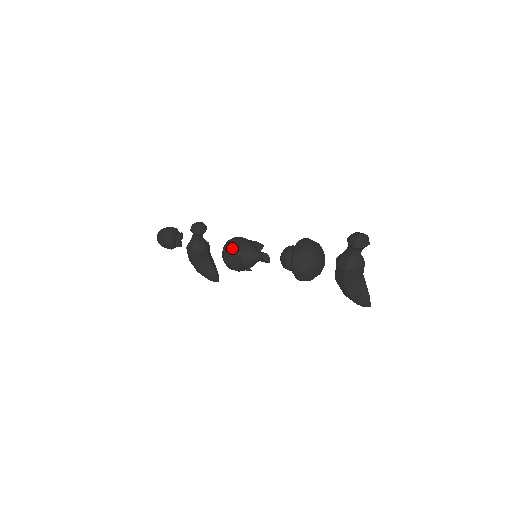
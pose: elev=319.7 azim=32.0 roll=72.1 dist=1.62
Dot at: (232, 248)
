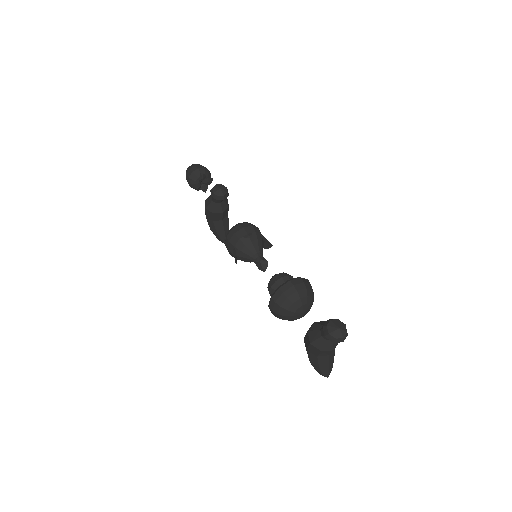
Dot at: (235, 237)
